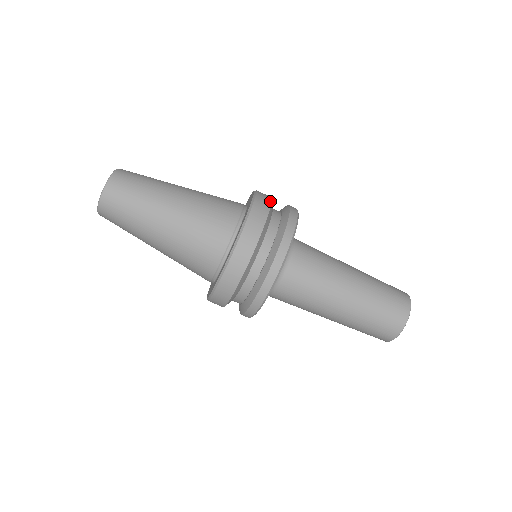
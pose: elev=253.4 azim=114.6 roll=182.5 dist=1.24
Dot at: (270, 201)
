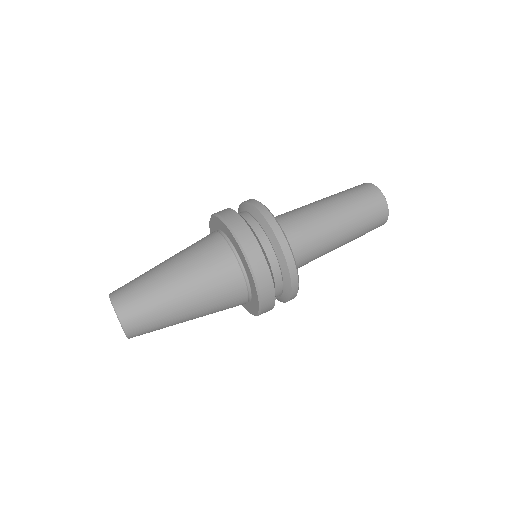
Dot at: (231, 209)
